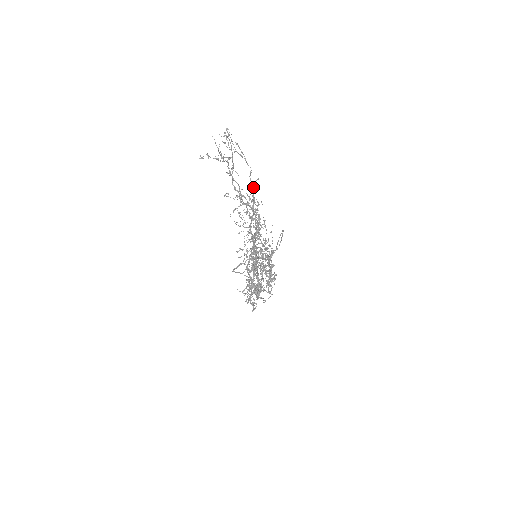
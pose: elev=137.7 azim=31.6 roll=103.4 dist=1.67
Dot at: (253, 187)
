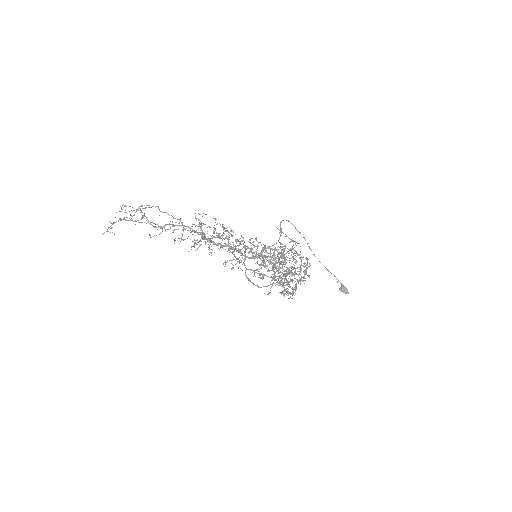
Dot at: (195, 217)
